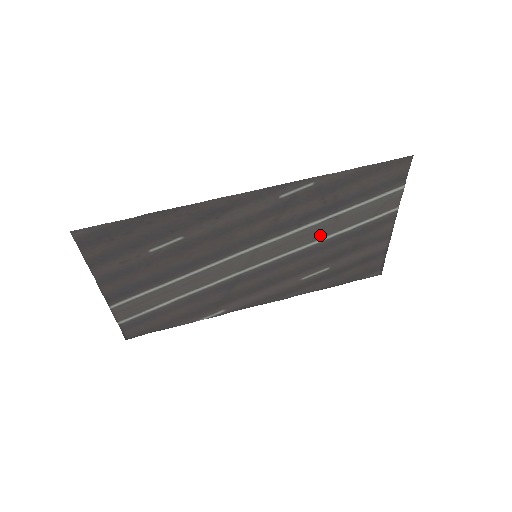
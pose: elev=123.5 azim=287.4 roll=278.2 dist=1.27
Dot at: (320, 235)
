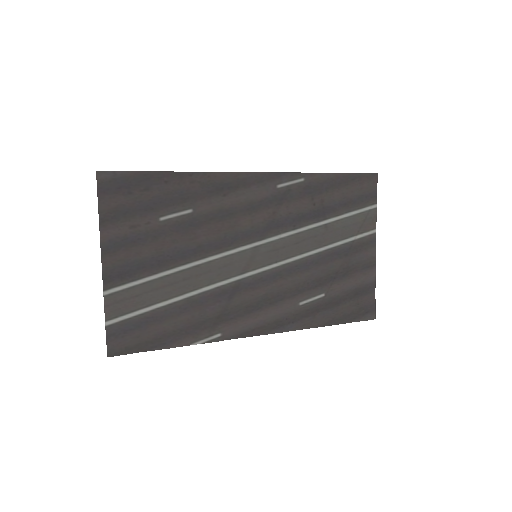
Dot at: (313, 246)
